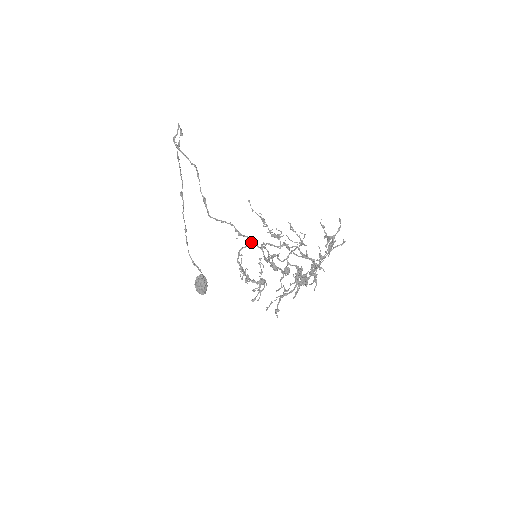
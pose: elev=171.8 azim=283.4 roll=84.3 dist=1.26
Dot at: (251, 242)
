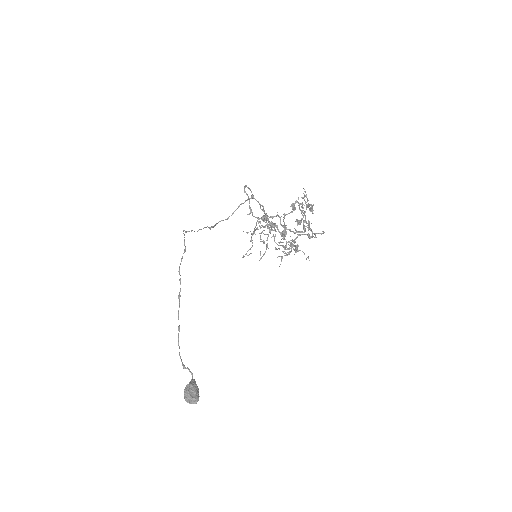
Dot at: (252, 194)
